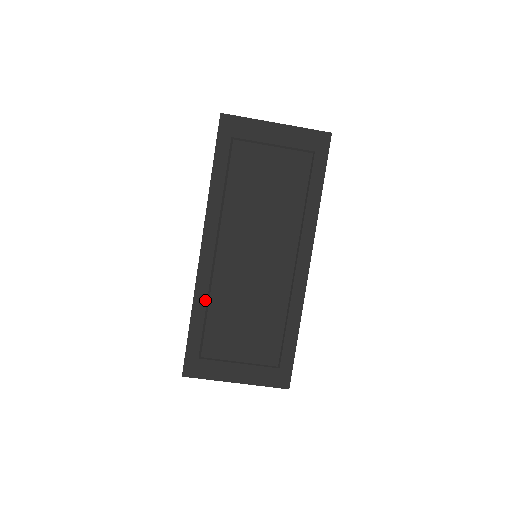
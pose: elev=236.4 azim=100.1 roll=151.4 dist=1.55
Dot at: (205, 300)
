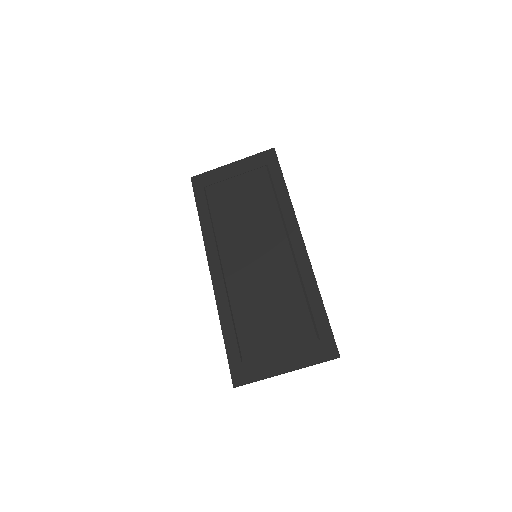
Dot at: (228, 310)
